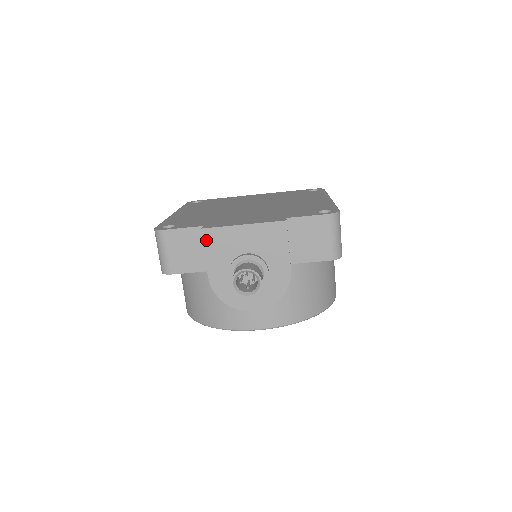
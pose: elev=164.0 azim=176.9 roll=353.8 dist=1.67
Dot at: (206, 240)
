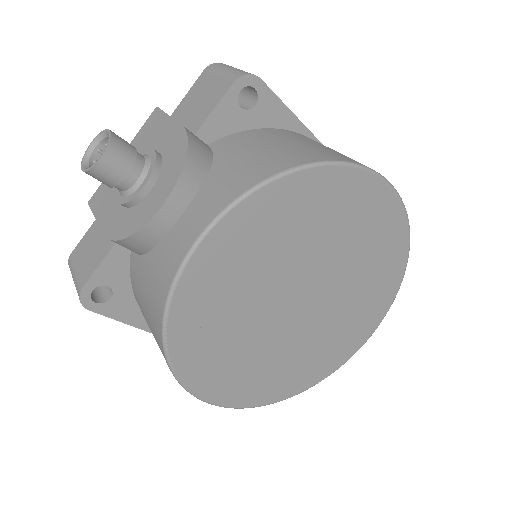
Dot at: (94, 206)
